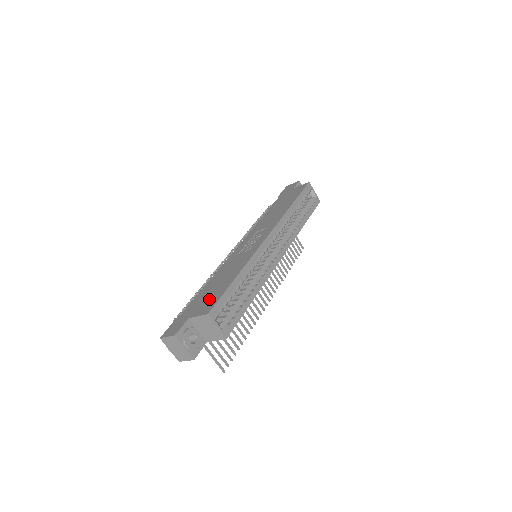
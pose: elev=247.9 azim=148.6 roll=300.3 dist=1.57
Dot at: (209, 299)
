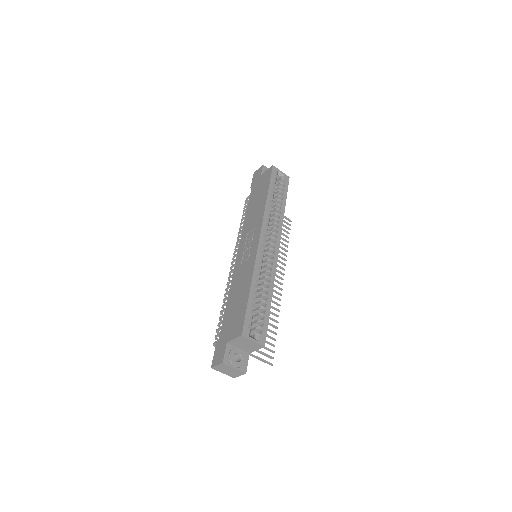
Dot at: (236, 319)
